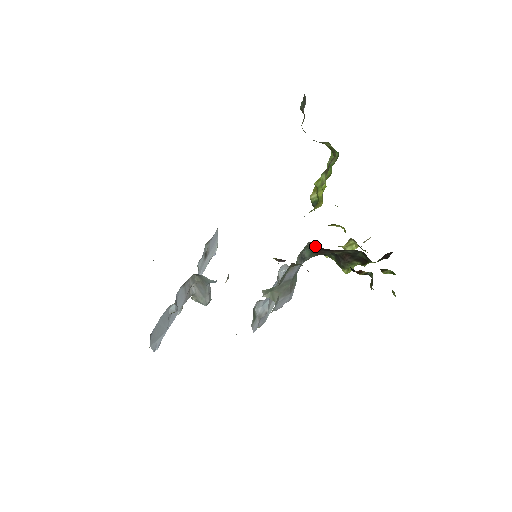
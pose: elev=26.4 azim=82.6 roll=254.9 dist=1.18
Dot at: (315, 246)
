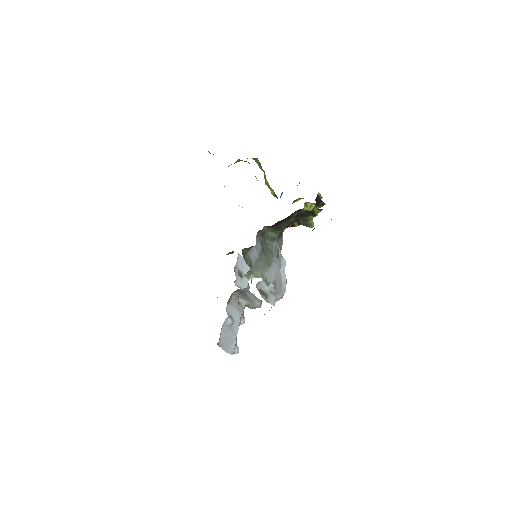
Dot at: (271, 227)
